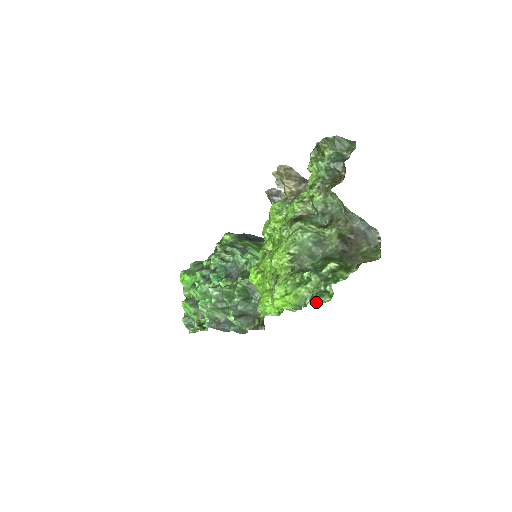
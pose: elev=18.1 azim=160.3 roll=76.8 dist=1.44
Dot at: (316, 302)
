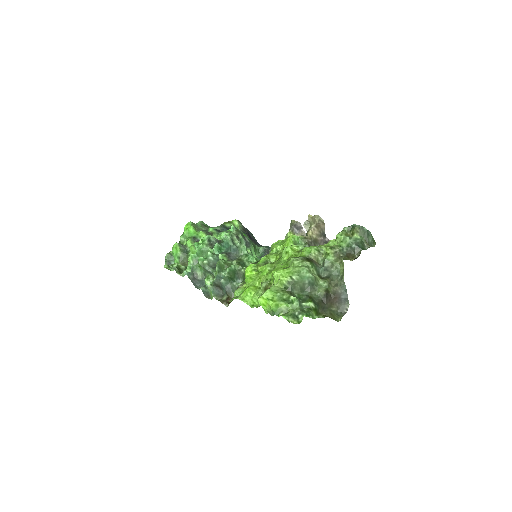
Dot at: (288, 319)
